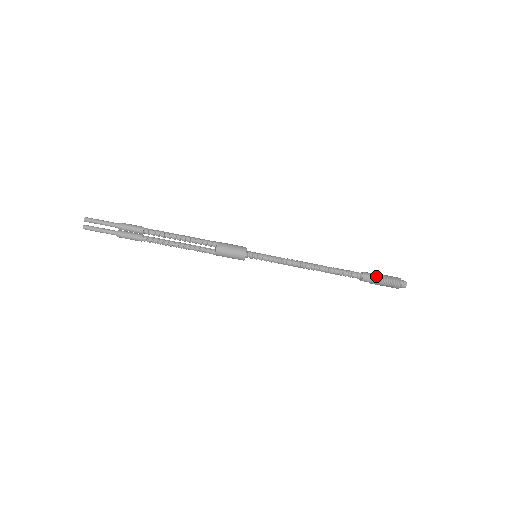
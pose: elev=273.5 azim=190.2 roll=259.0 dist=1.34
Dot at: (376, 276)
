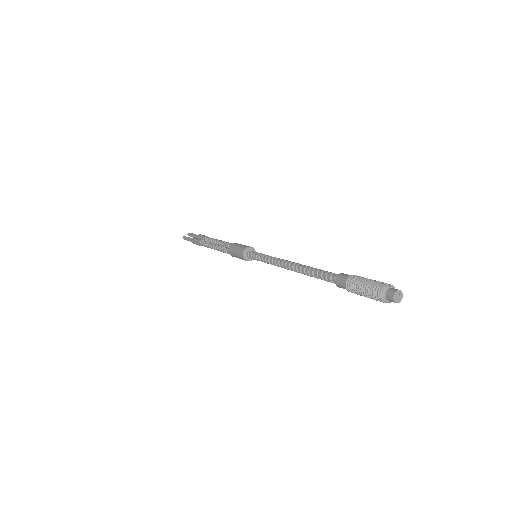
Dot at: (355, 276)
